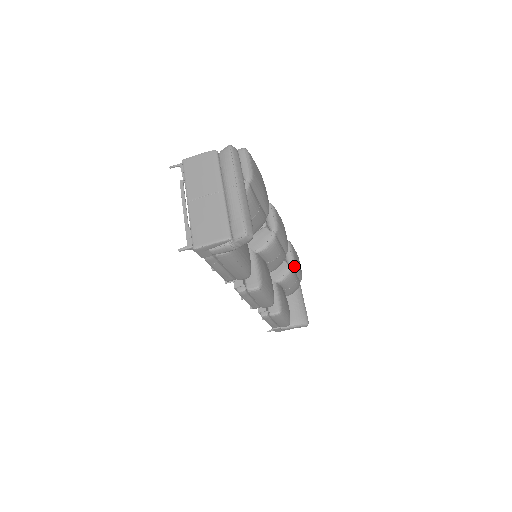
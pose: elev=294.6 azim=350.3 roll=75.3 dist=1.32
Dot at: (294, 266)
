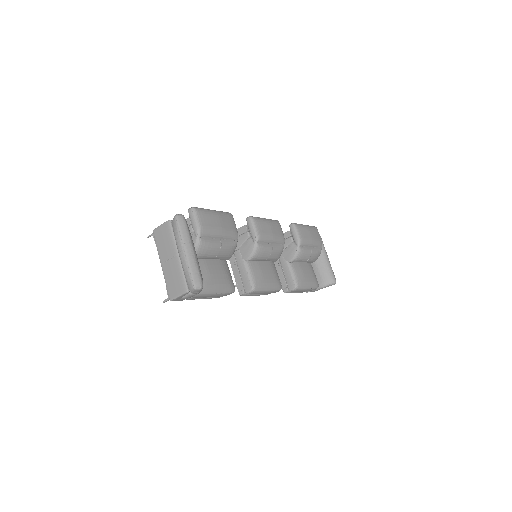
Dot at: (302, 245)
